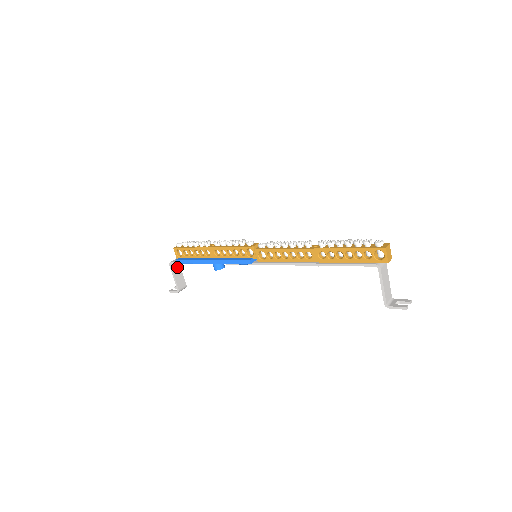
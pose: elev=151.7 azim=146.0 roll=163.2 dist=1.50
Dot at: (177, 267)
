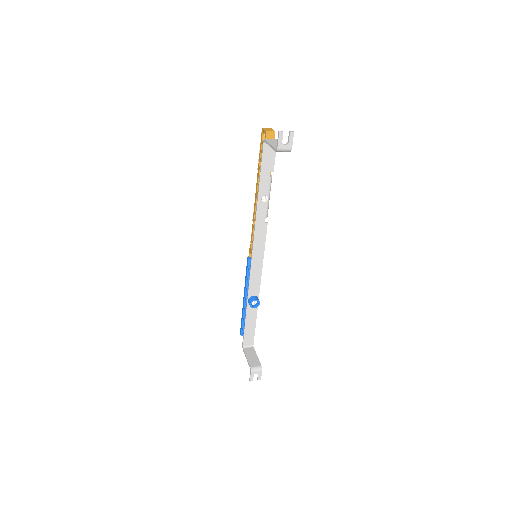
Dot at: (251, 351)
